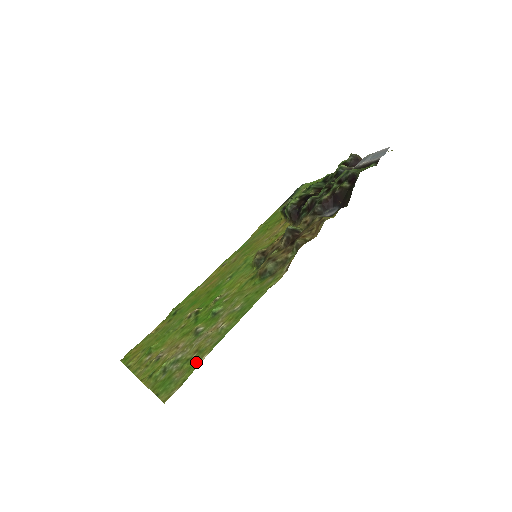
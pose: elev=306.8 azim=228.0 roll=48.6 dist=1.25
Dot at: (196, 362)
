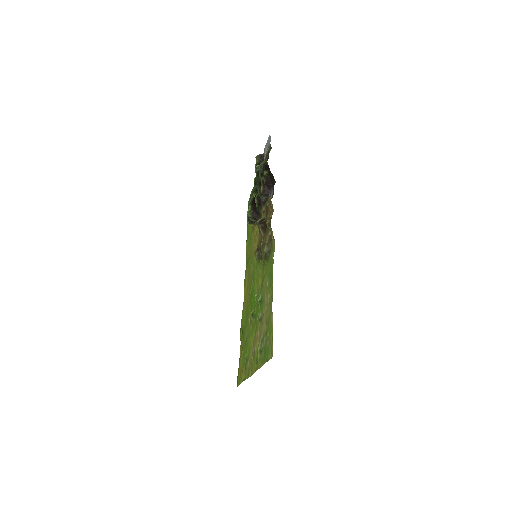
Dot at: (270, 325)
